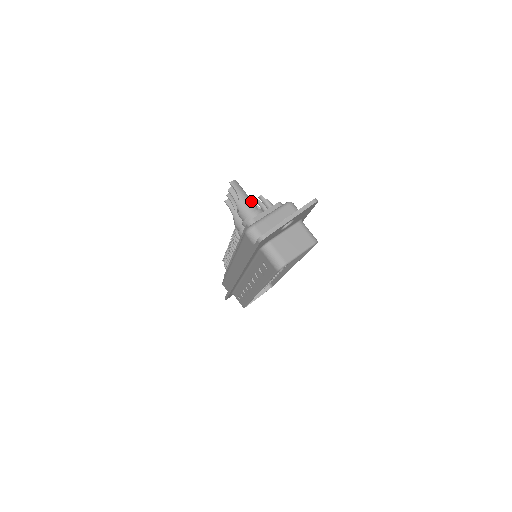
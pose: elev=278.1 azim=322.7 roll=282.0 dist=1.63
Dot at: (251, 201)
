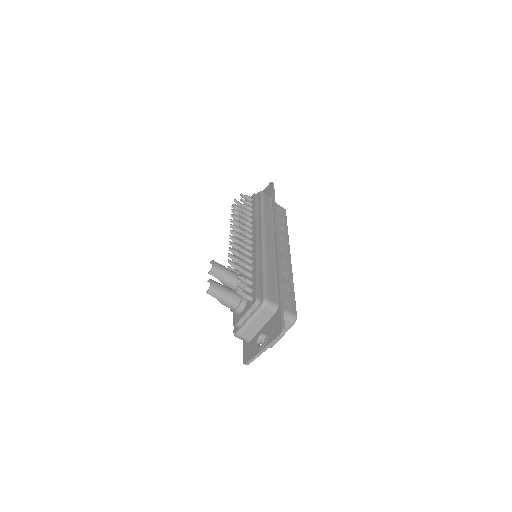
Dot at: (231, 299)
